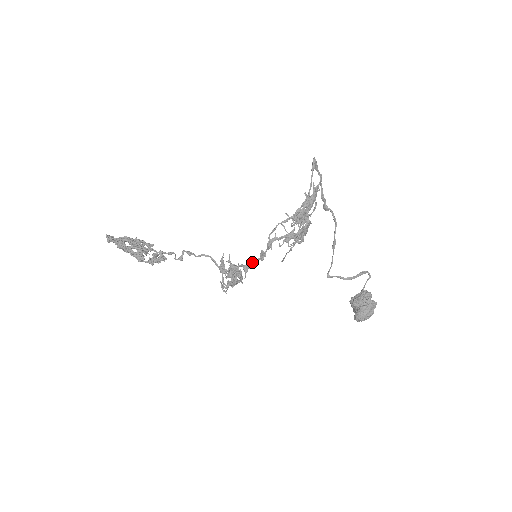
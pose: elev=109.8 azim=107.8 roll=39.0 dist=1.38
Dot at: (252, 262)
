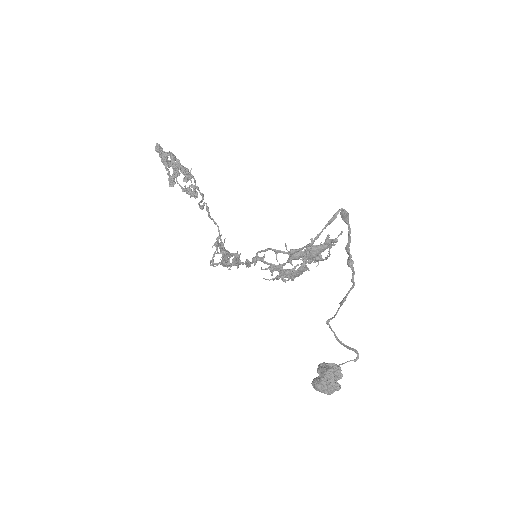
Dot at: (239, 261)
